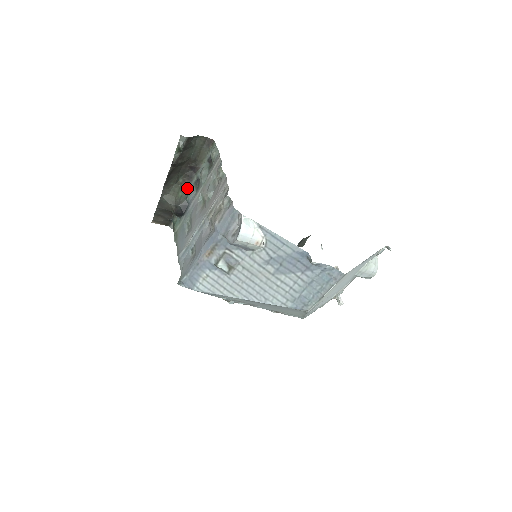
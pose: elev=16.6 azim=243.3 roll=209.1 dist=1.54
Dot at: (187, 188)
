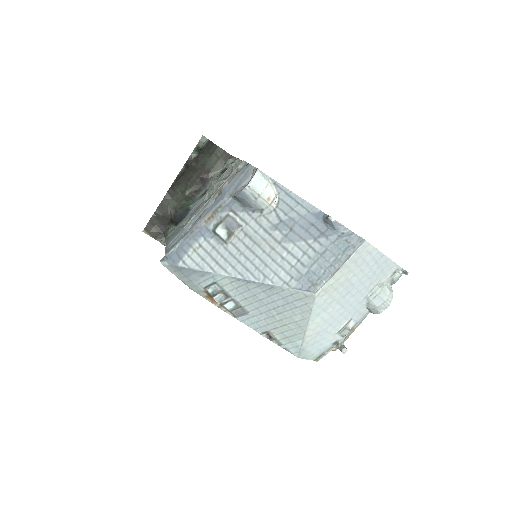
Dot at: (192, 199)
